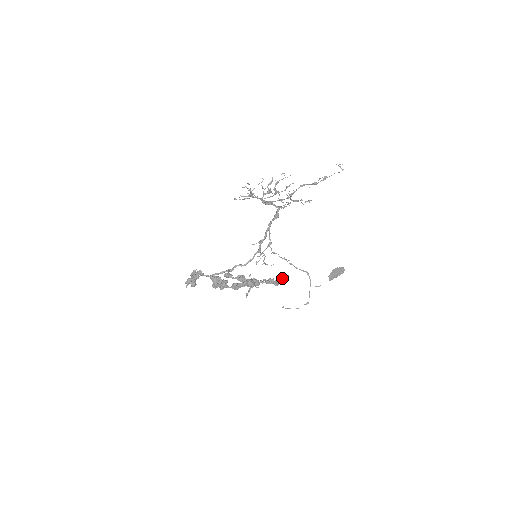
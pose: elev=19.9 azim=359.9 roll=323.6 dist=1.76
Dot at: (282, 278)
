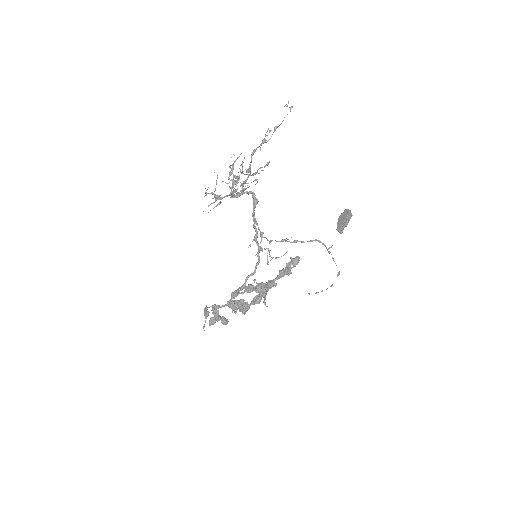
Dot at: (292, 263)
